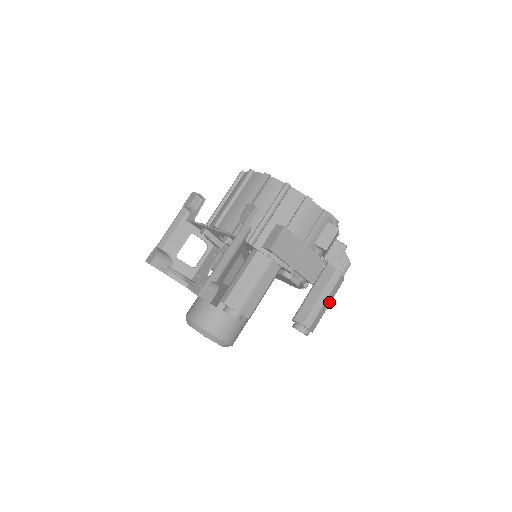
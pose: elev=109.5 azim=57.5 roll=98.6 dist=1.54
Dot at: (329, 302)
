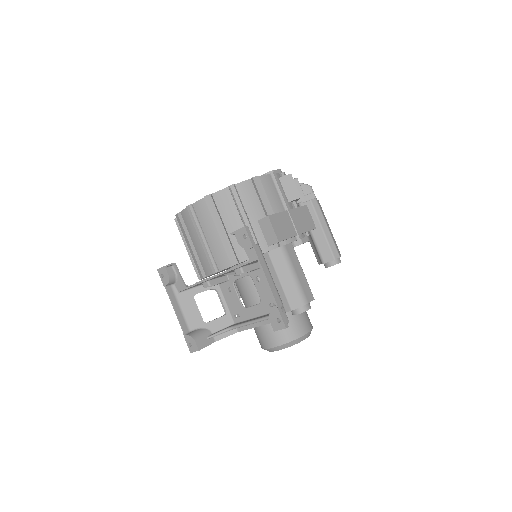
Dot at: (328, 226)
